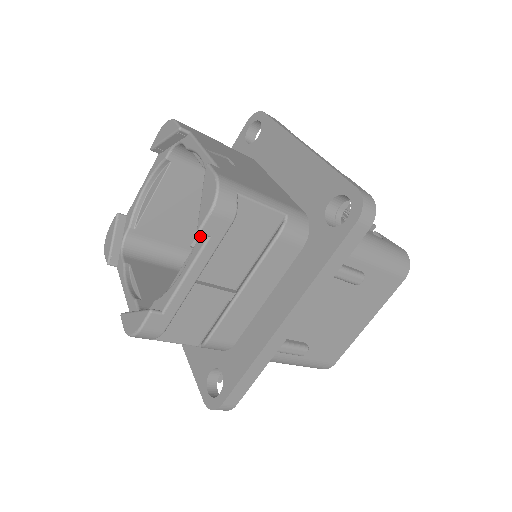
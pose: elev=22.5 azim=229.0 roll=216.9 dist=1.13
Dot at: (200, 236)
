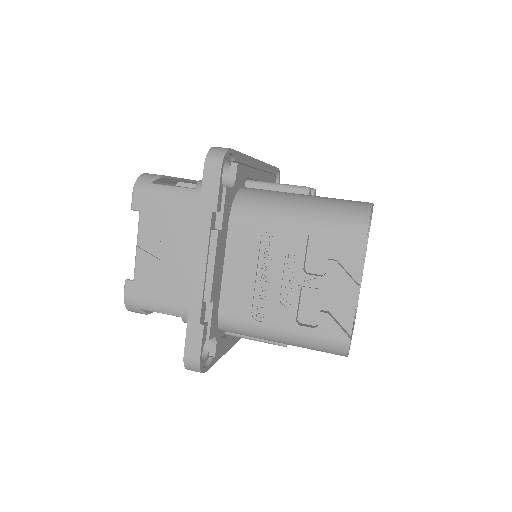
Dot at: occluded
